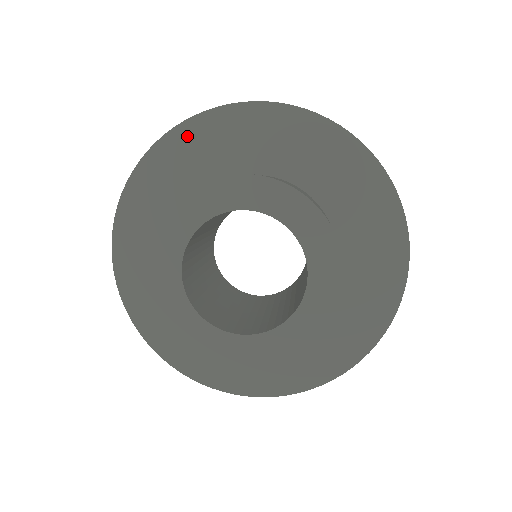
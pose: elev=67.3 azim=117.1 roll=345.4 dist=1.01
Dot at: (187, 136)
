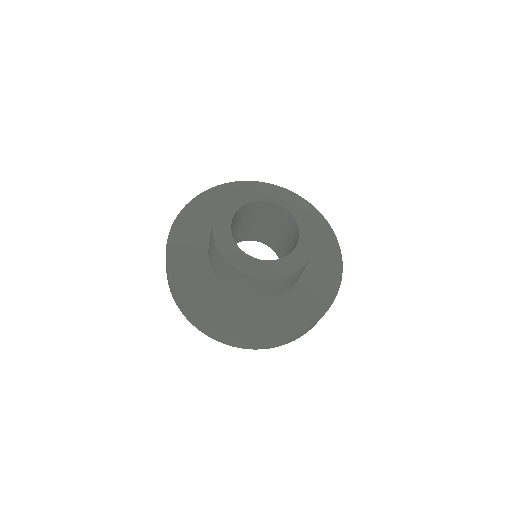
Dot at: occluded
